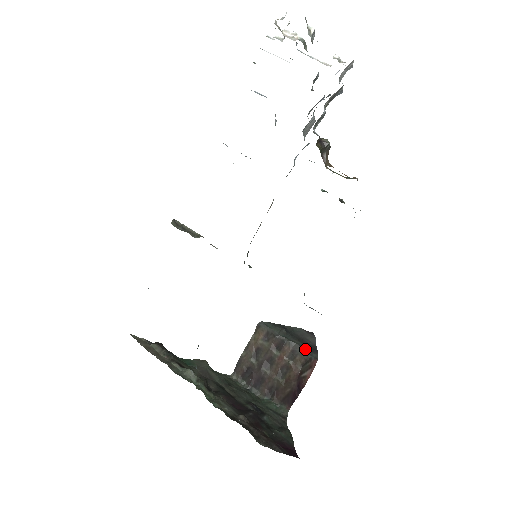
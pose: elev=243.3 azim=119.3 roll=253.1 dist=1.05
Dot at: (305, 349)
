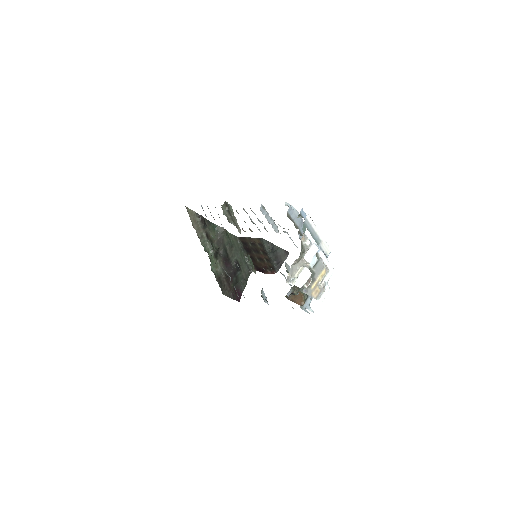
Dot at: (274, 264)
